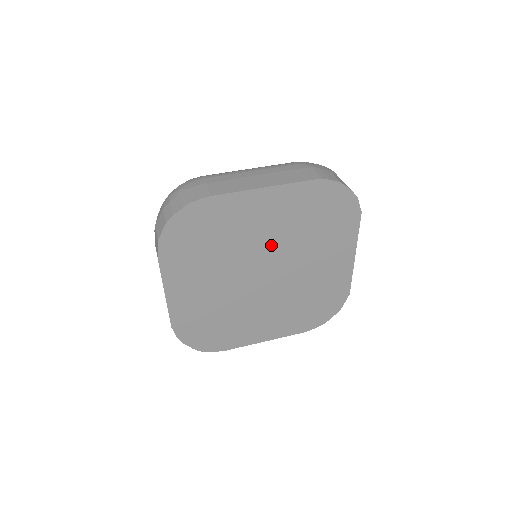
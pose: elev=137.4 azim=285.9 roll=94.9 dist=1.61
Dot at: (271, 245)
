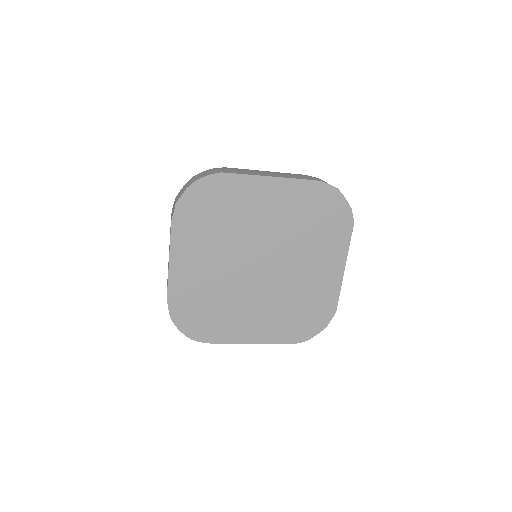
Dot at: (271, 236)
